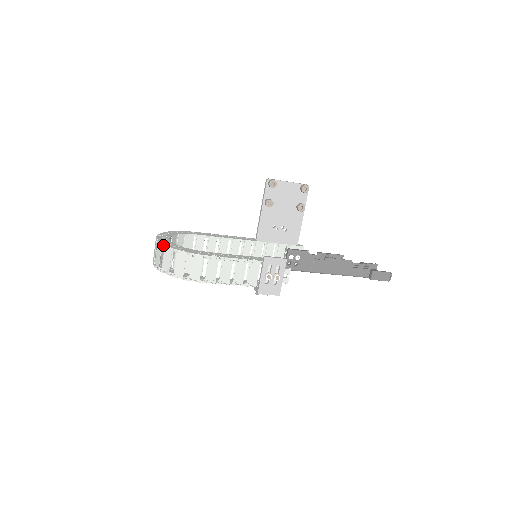
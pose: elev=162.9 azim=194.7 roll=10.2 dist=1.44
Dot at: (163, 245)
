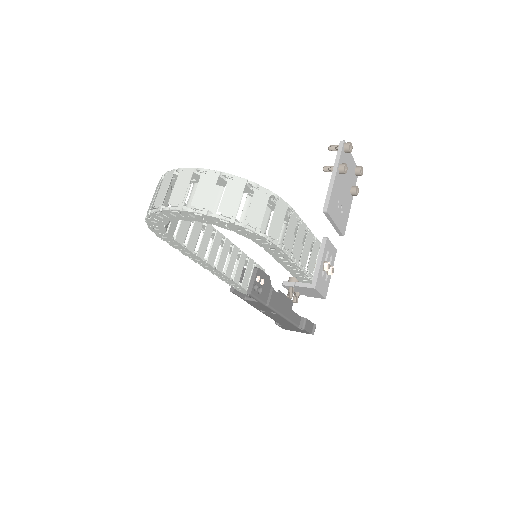
Dot at: (225, 173)
